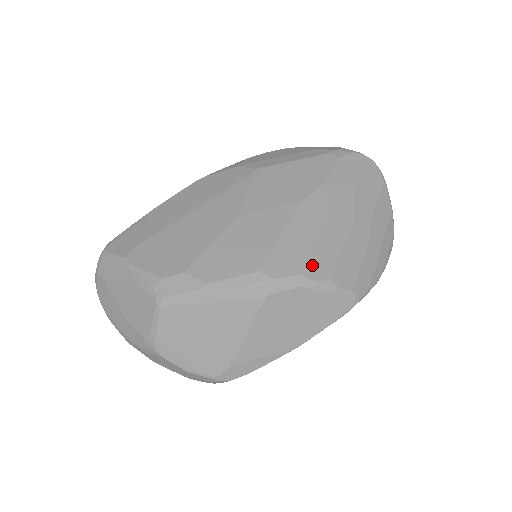
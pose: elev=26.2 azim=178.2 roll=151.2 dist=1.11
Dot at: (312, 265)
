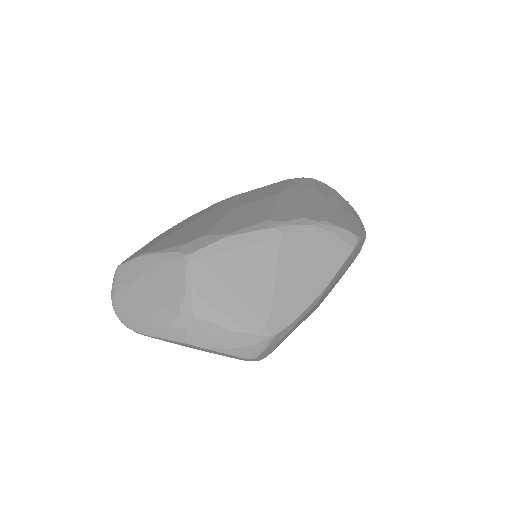
Dot at: (308, 214)
